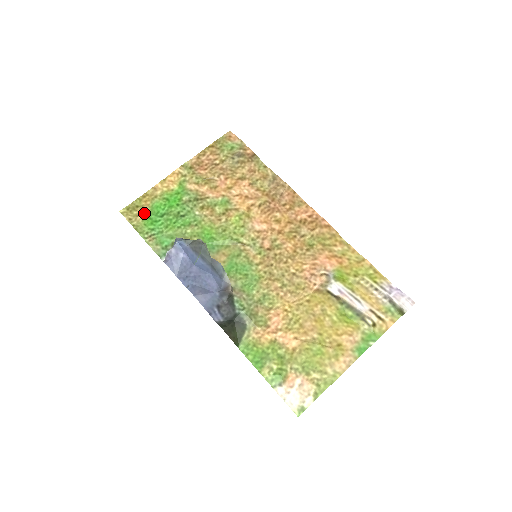
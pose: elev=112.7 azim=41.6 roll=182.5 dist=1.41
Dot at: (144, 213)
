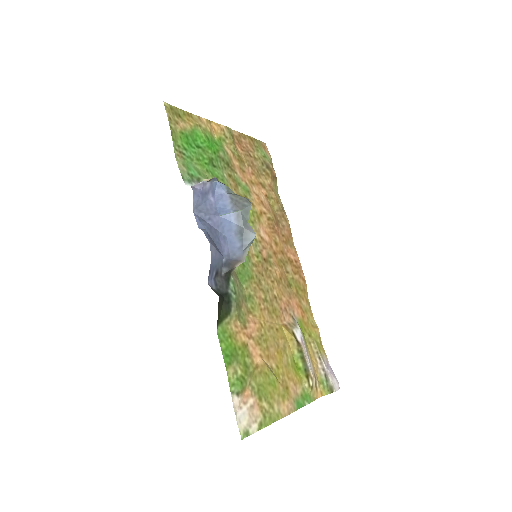
Dot at: (185, 127)
